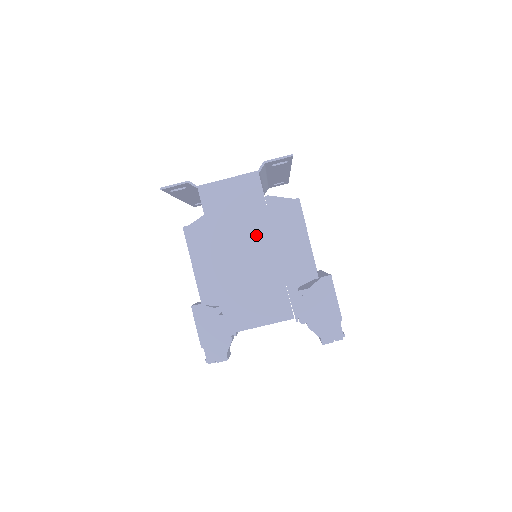
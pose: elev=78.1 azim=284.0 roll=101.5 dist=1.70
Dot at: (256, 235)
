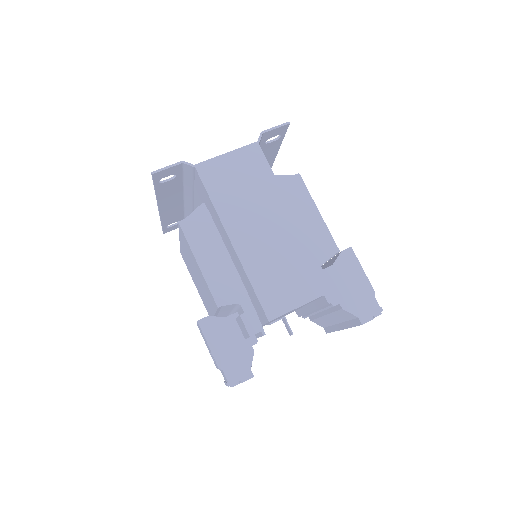
Dot at: (270, 207)
